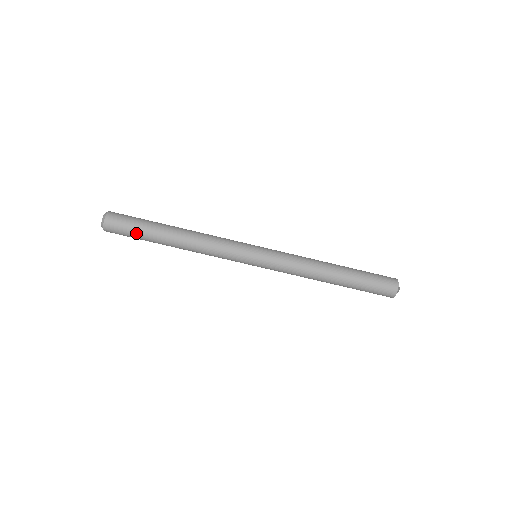
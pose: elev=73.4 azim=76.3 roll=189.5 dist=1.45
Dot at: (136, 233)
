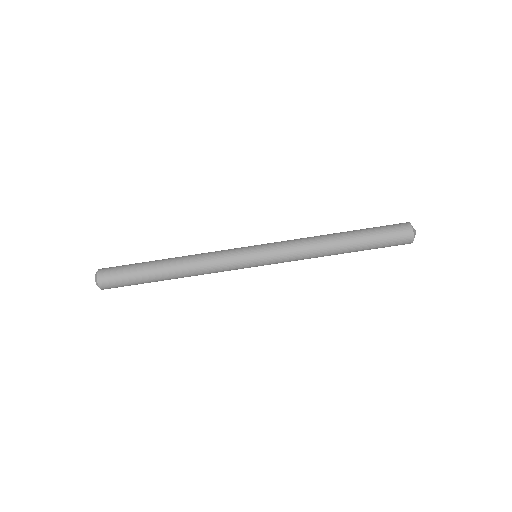
Dot at: (133, 284)
